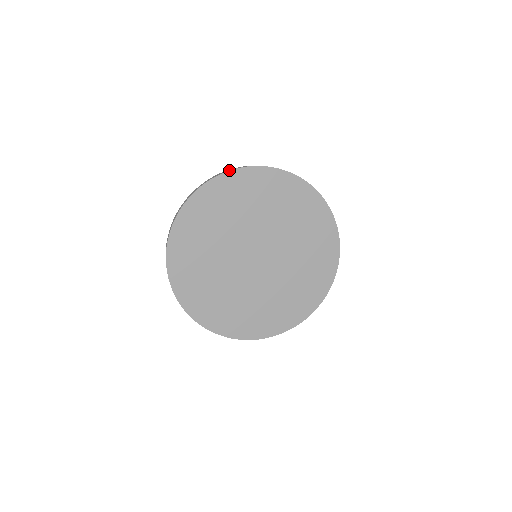
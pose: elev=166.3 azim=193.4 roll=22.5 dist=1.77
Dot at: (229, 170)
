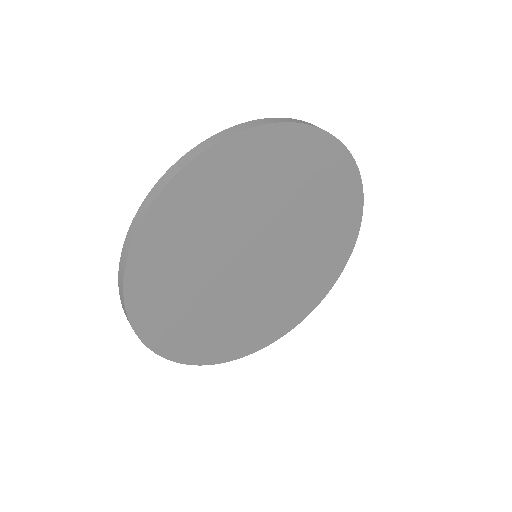
Dot at: occluded
